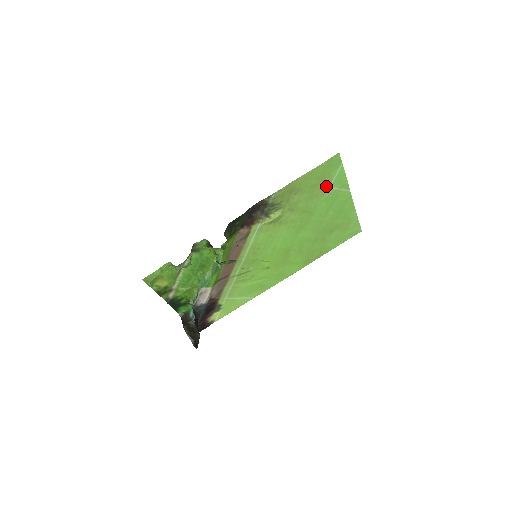
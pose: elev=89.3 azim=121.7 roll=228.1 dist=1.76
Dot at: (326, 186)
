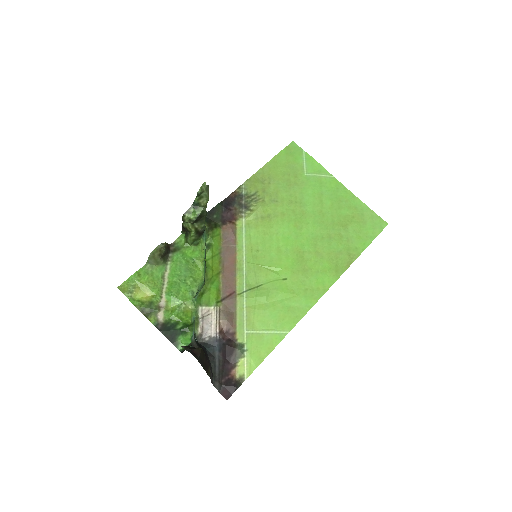
Dot at: (300, 174)
